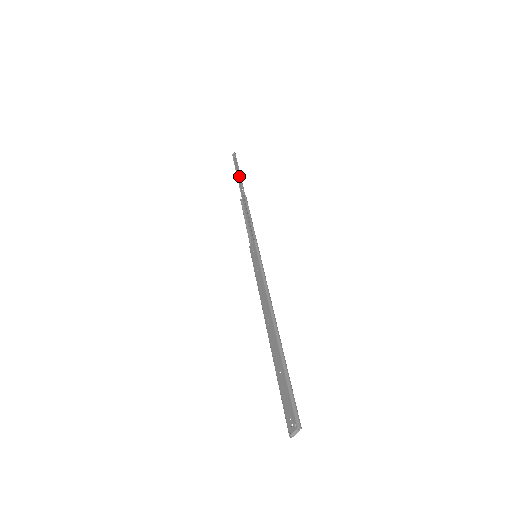
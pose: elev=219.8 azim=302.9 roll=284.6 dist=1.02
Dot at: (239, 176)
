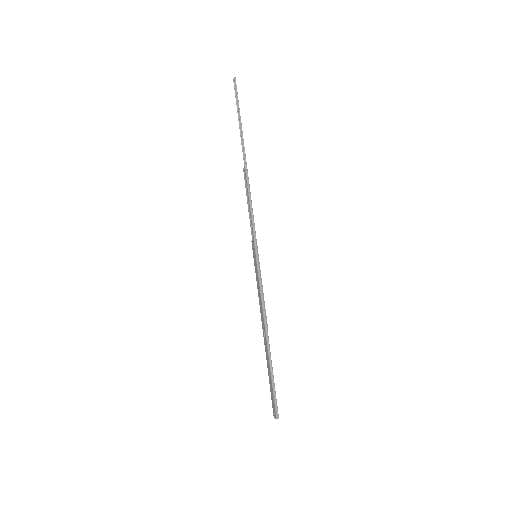
Dot at: (241, 127)
